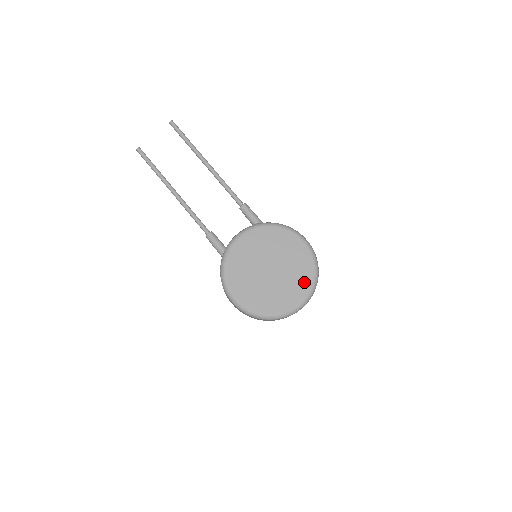
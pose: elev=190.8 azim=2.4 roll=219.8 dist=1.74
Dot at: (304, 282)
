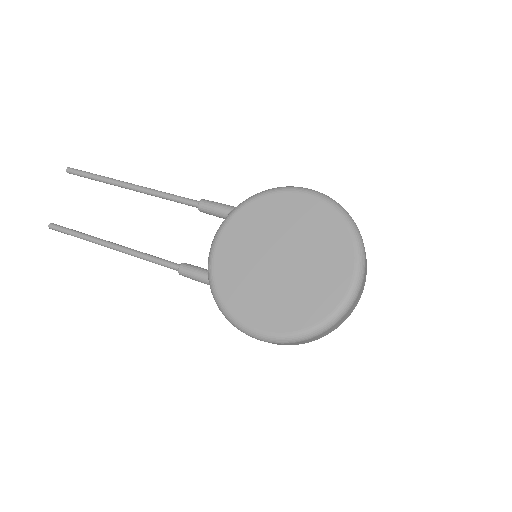
Dot at: (339, 245)
